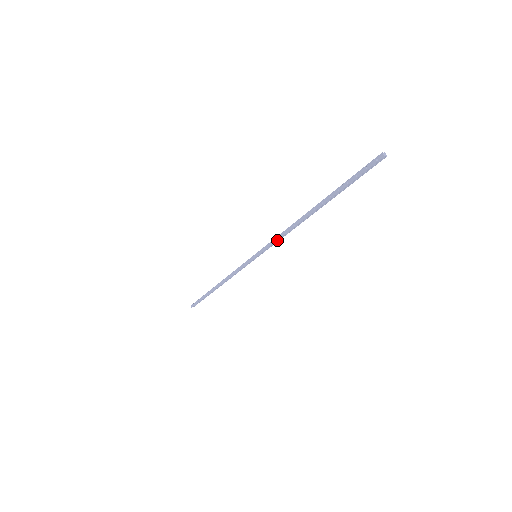
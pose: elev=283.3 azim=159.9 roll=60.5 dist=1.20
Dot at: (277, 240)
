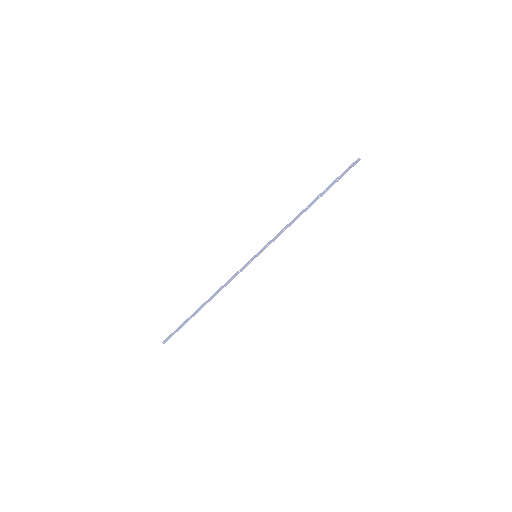
Dot at: occluded
